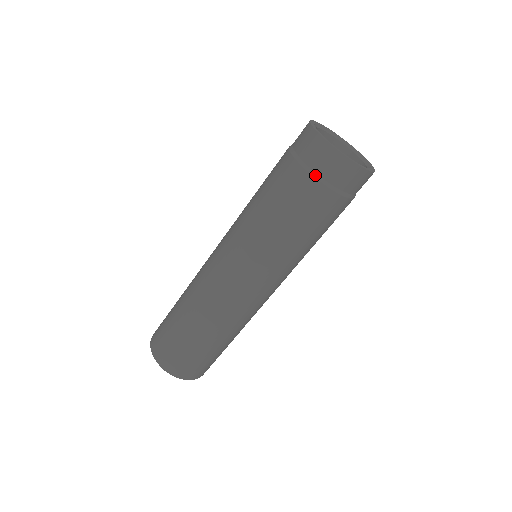
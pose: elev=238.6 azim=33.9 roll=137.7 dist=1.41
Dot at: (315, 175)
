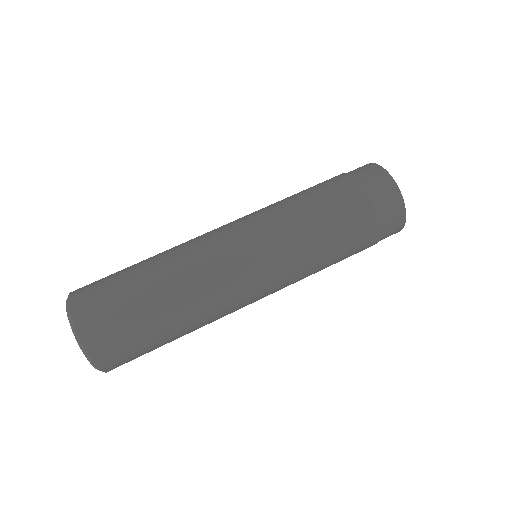
Dot at: (348, 173)
